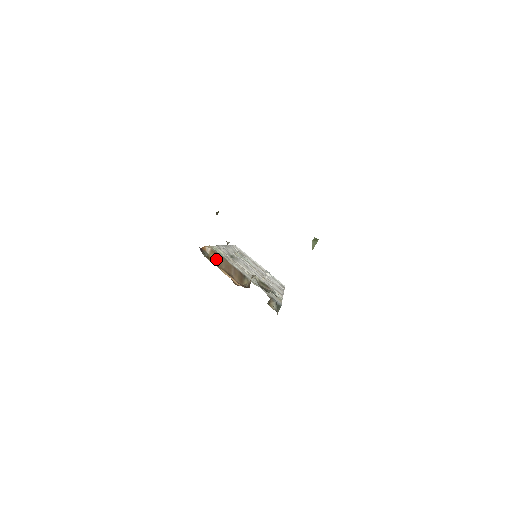
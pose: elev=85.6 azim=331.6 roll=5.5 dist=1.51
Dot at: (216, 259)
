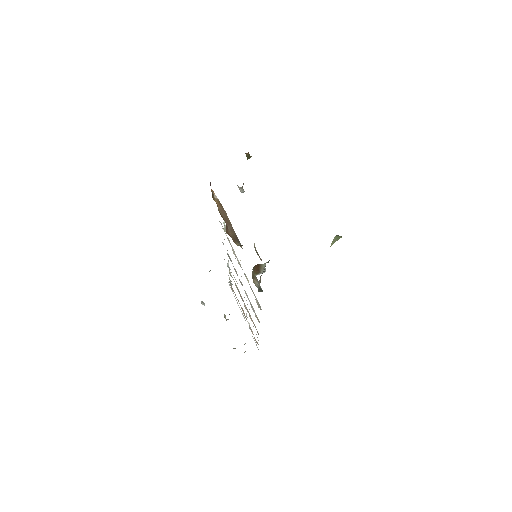
Dot at: (219, 206)
